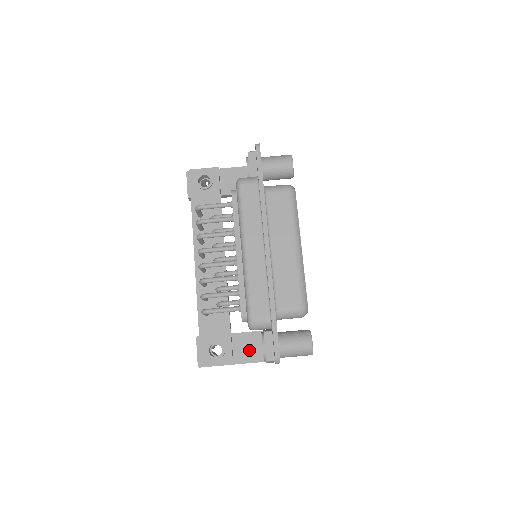
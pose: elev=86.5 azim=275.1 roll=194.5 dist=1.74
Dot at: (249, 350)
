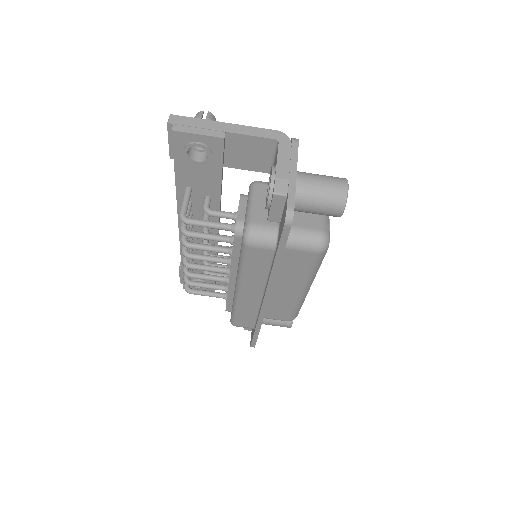
Dot at: occluded
